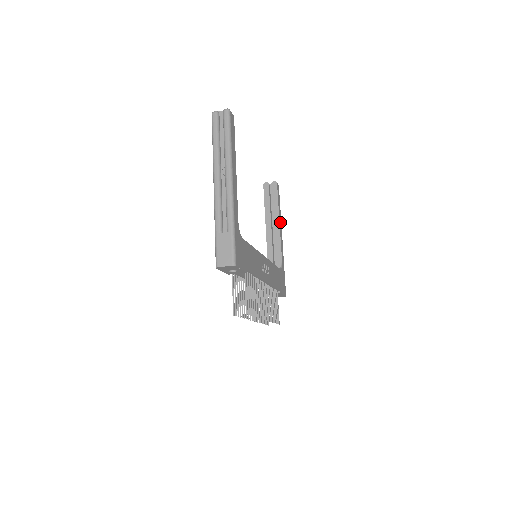
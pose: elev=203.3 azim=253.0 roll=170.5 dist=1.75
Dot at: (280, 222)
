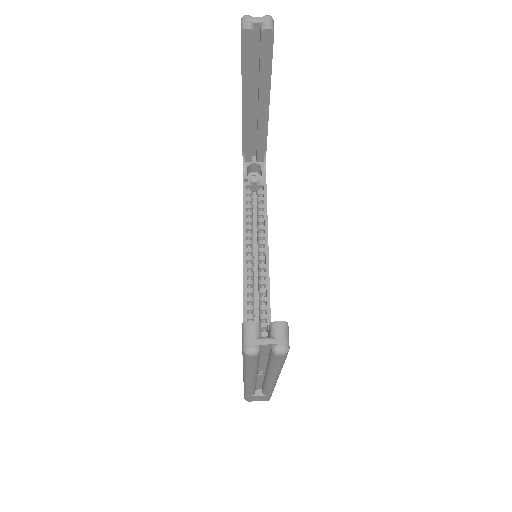
Dot at: occluded
